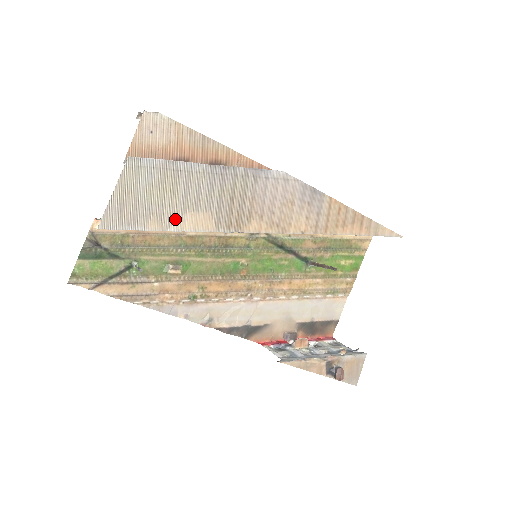
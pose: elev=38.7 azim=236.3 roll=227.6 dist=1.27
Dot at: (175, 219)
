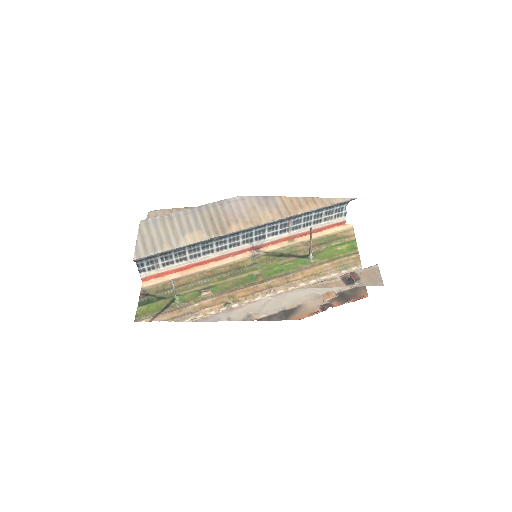
Dot at: (180, 241)
